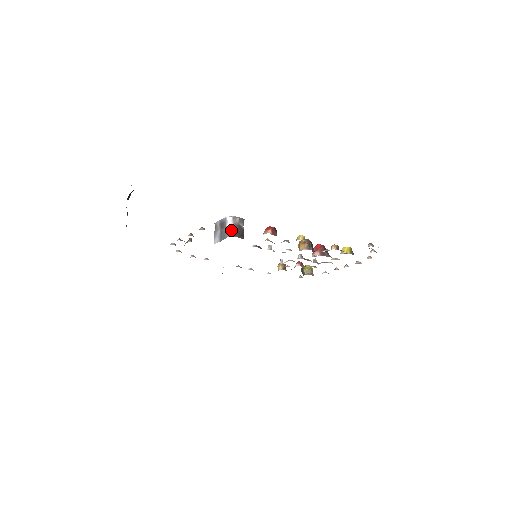
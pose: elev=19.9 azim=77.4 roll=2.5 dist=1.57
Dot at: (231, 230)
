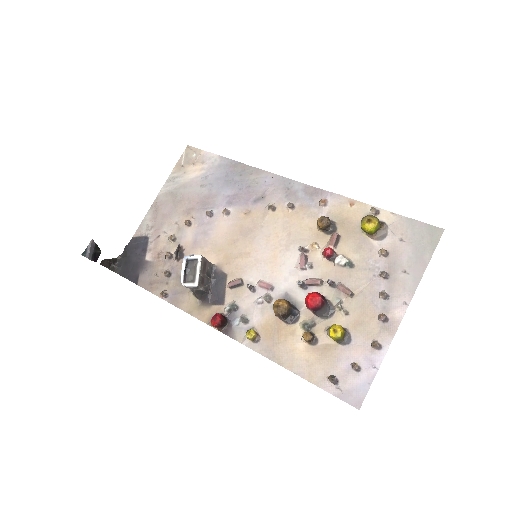
Dot at: occluded
